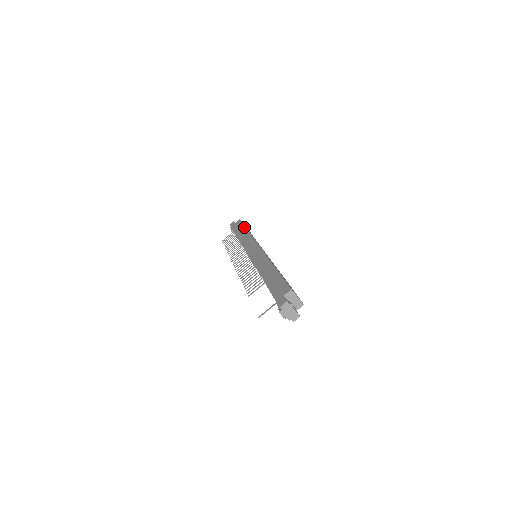
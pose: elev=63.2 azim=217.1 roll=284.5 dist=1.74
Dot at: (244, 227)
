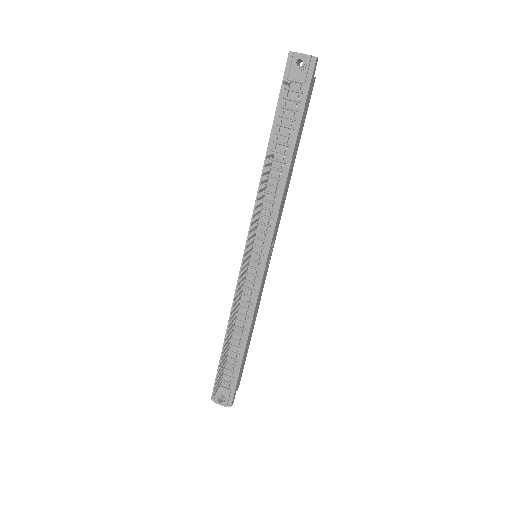
Dot at: occluded
